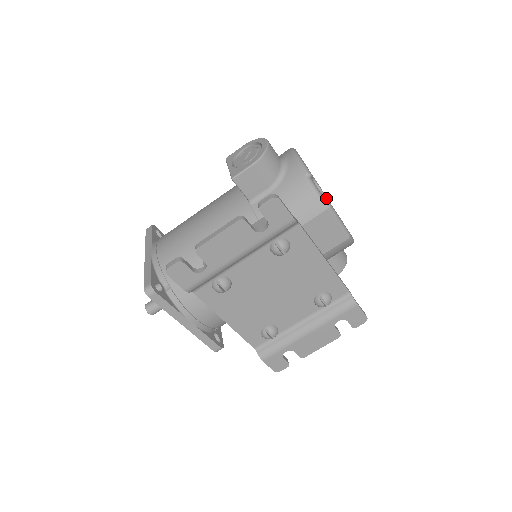
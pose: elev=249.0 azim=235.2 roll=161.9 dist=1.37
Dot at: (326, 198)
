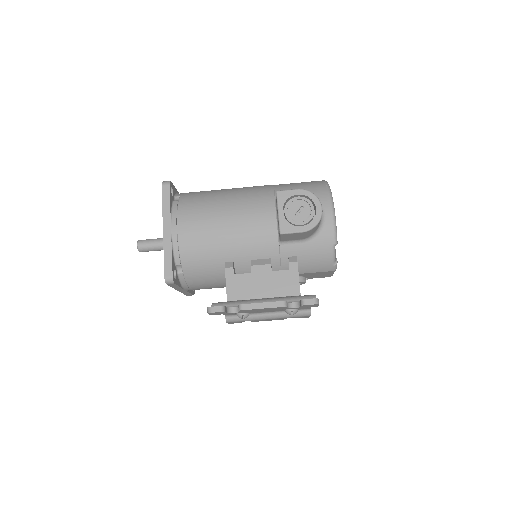
Dot at: occluded
